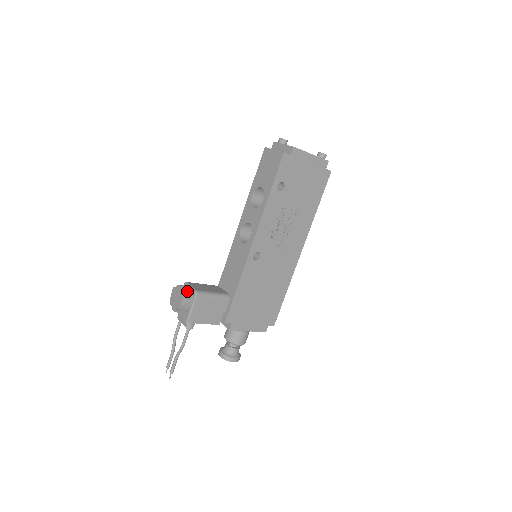
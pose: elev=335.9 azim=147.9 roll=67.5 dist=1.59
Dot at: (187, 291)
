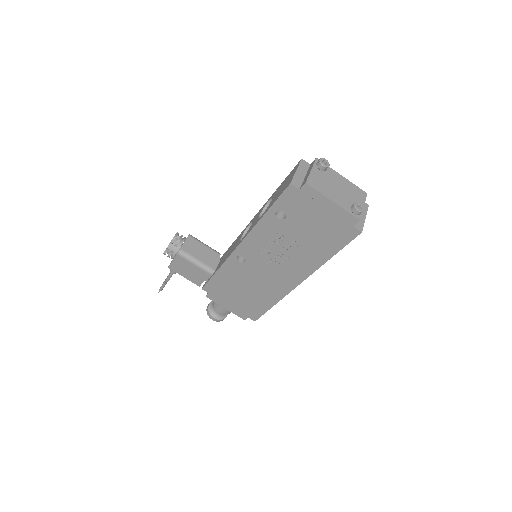
Dot at: (176, 244)
